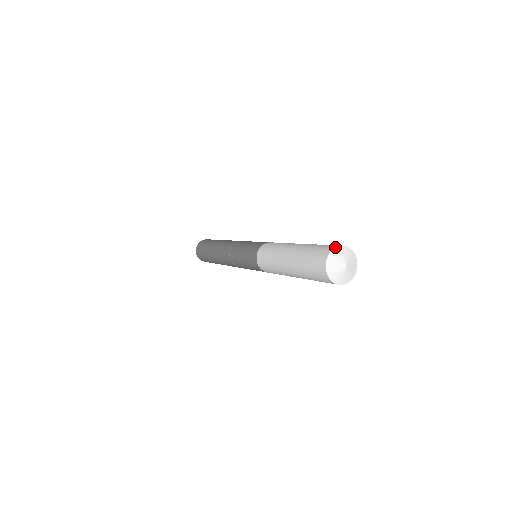
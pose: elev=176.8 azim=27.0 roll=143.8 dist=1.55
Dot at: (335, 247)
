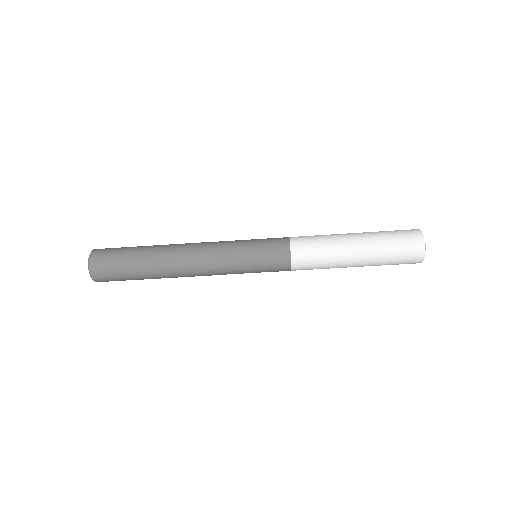
Dot at: (419, 229)
